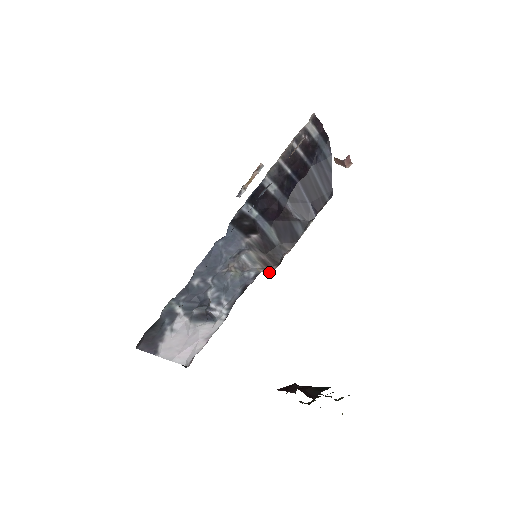
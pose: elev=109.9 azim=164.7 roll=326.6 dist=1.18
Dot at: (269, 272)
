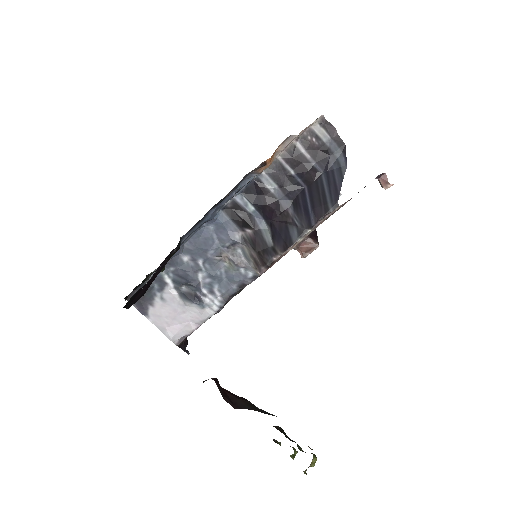
Dot at: (260, 273)
